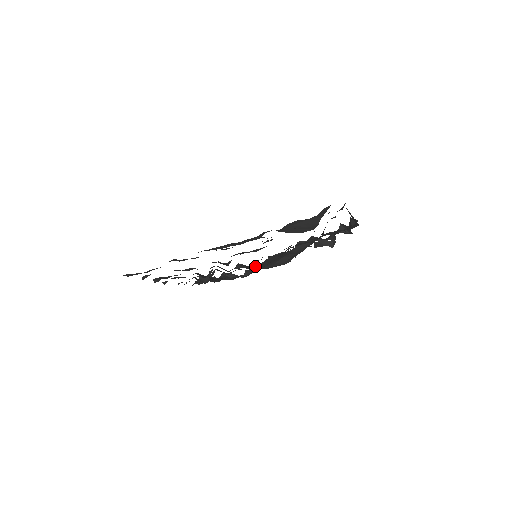
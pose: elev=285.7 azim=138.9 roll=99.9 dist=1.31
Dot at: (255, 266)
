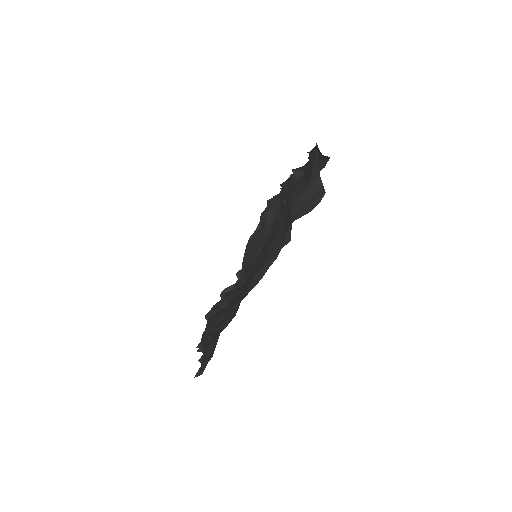
Dot at: occluded
